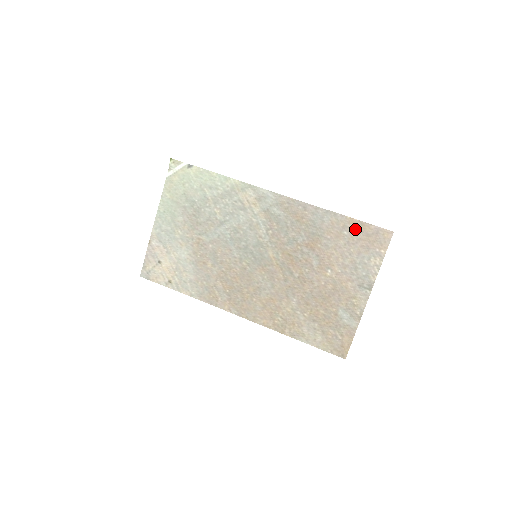
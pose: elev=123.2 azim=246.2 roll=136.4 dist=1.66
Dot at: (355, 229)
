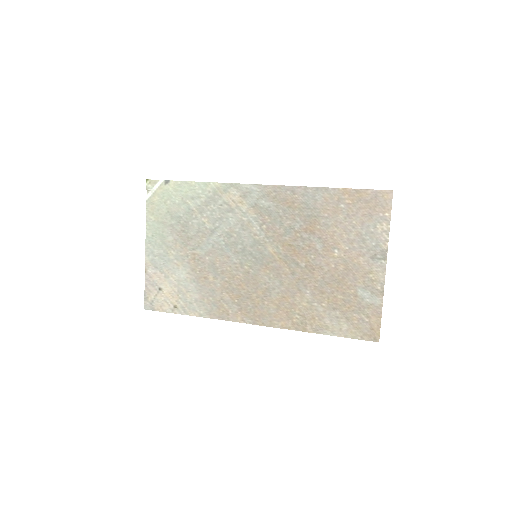
Dot at: (351, 199)
